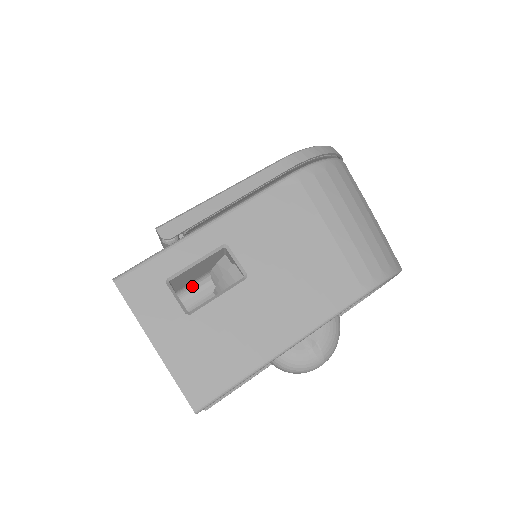
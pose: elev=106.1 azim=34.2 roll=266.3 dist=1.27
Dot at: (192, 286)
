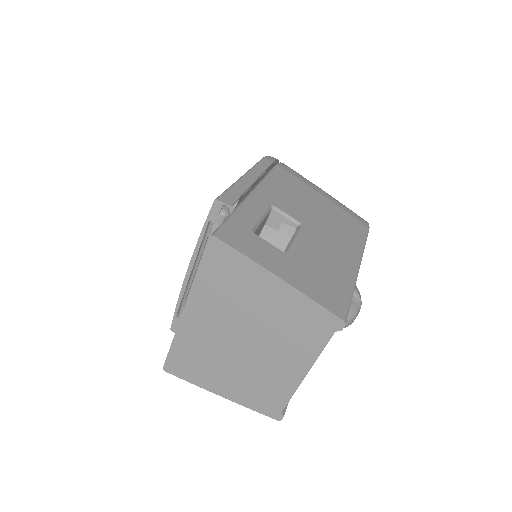
Dot at: occluded
